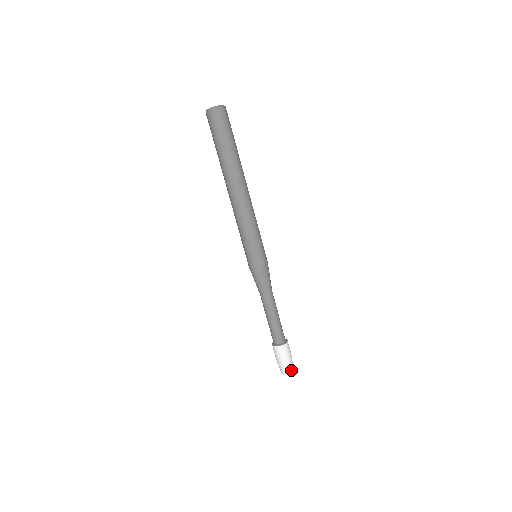
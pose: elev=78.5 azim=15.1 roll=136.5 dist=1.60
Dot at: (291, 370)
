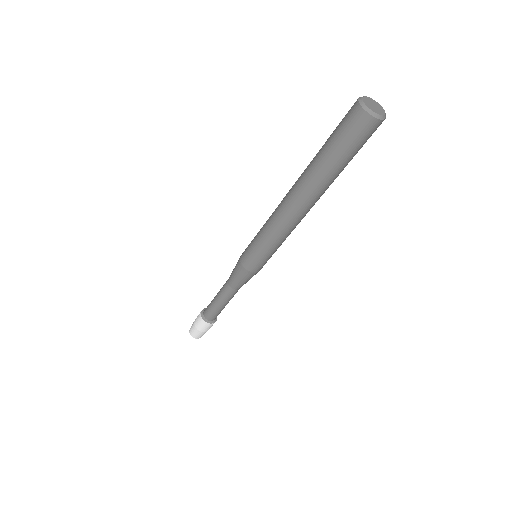
Dot at: (195, 336)
